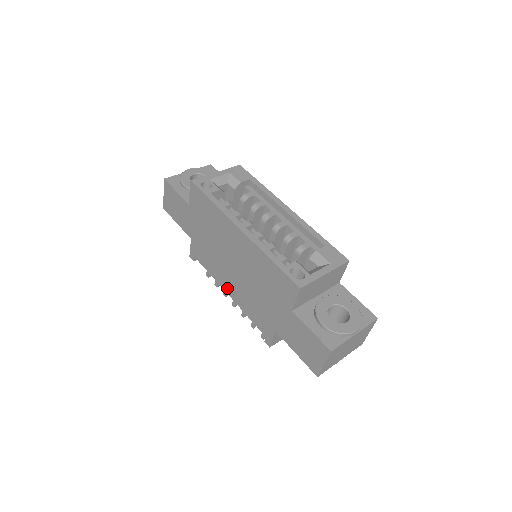
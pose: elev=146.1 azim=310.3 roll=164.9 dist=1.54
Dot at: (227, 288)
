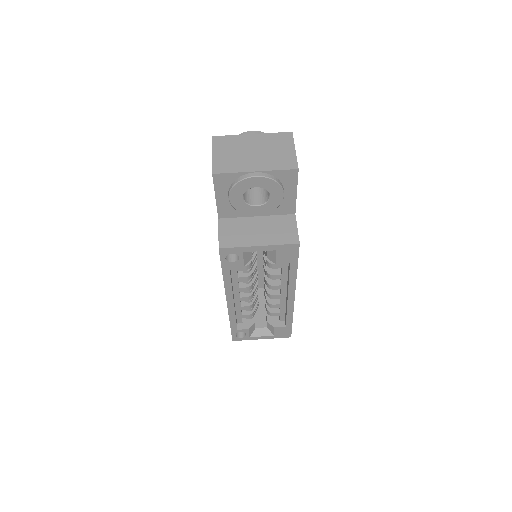
Dot at: occluded
